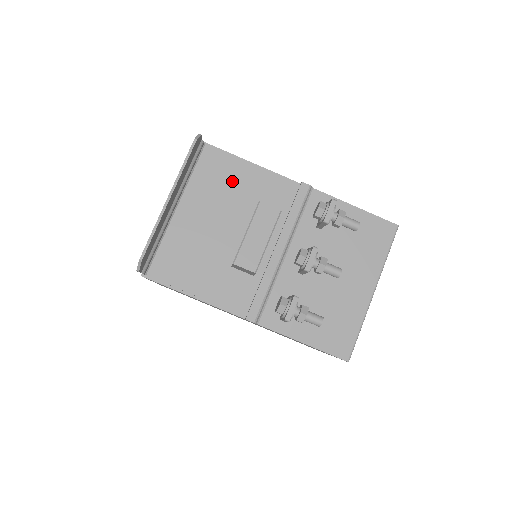
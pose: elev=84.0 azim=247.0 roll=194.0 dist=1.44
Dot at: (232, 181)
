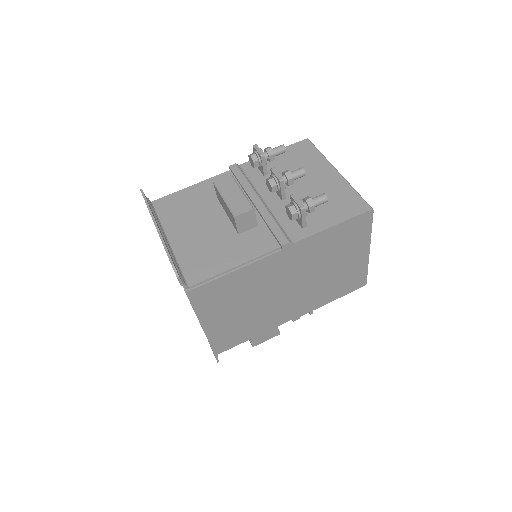
Dot at: (188, 202)
